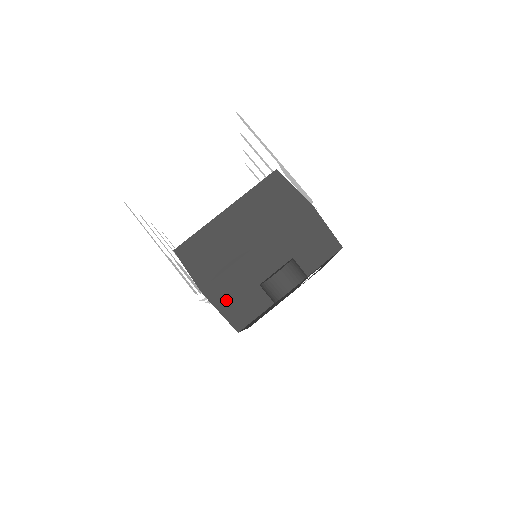
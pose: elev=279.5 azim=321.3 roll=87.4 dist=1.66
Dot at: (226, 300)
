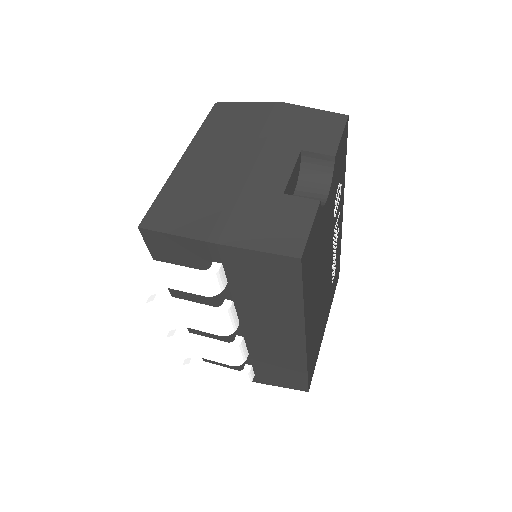
Dot at: (252, 232)
